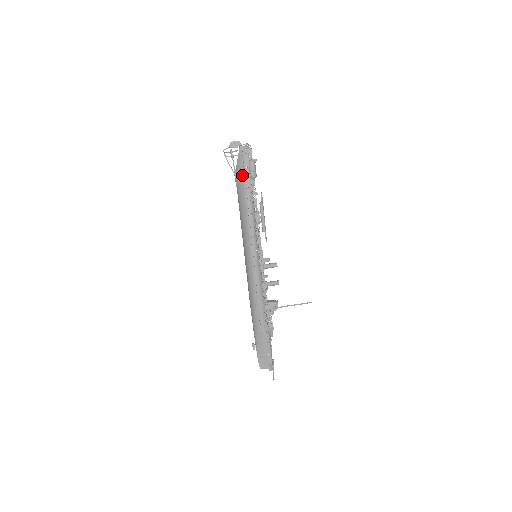
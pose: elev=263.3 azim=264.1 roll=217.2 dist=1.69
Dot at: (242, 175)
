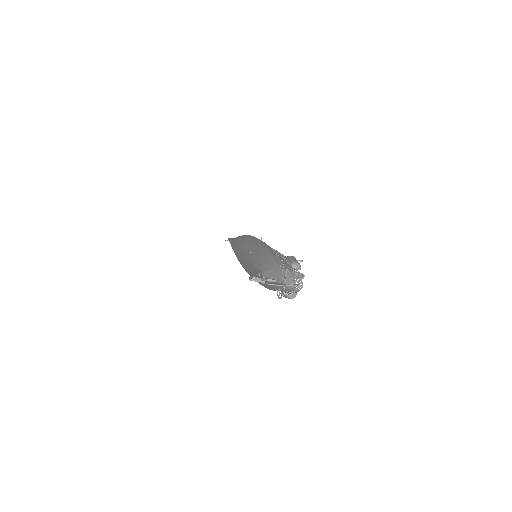
Dot at: (269, 287)
